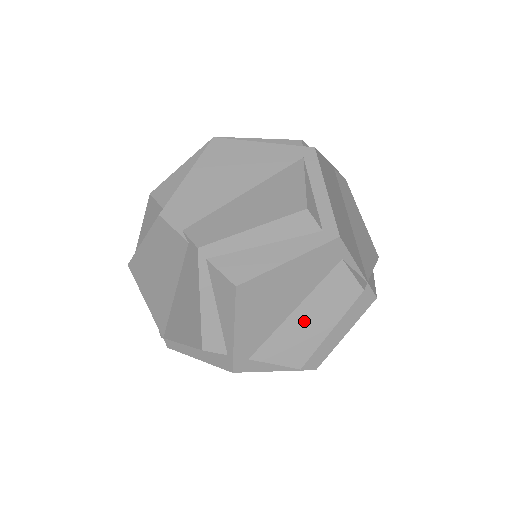
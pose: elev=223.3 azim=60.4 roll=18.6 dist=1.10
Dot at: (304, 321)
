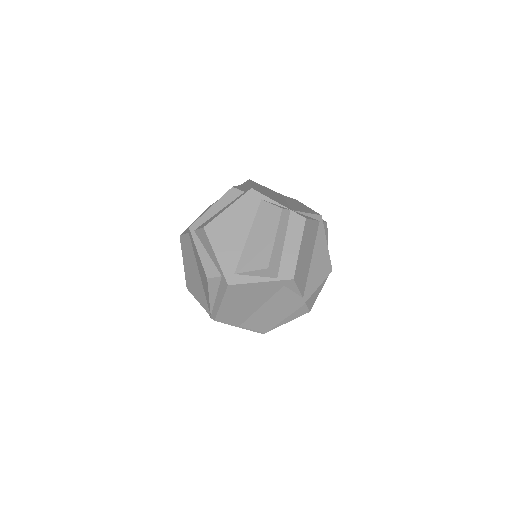
Dot at: (256, 239)
